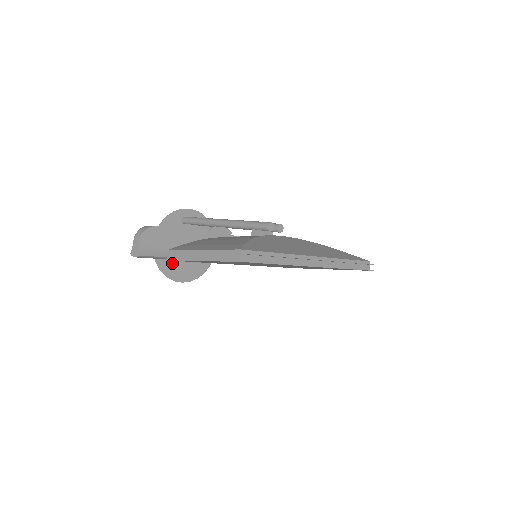
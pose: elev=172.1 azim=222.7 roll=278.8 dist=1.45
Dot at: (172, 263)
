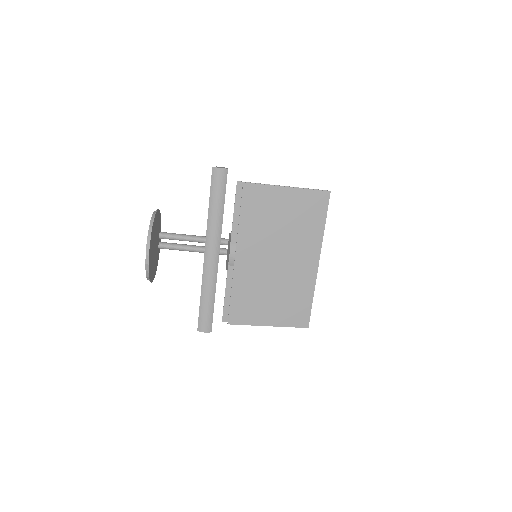
Dot at: (153, 236)
